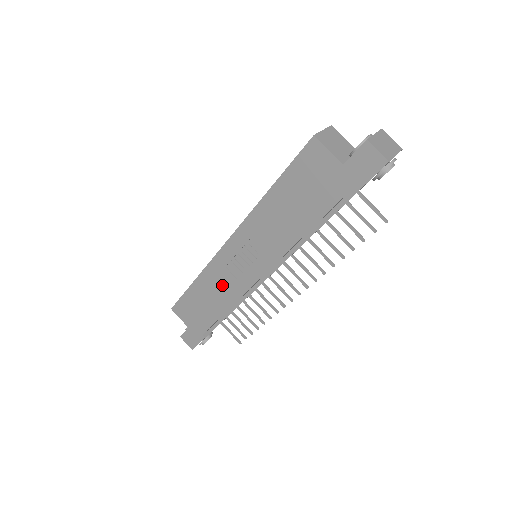
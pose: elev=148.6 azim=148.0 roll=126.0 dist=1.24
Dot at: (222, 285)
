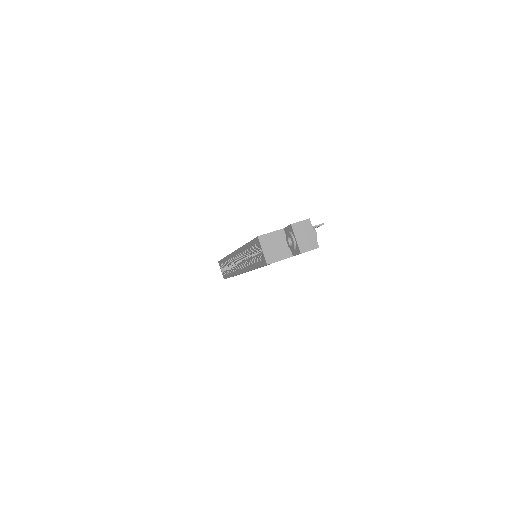
Dot at: occluded
